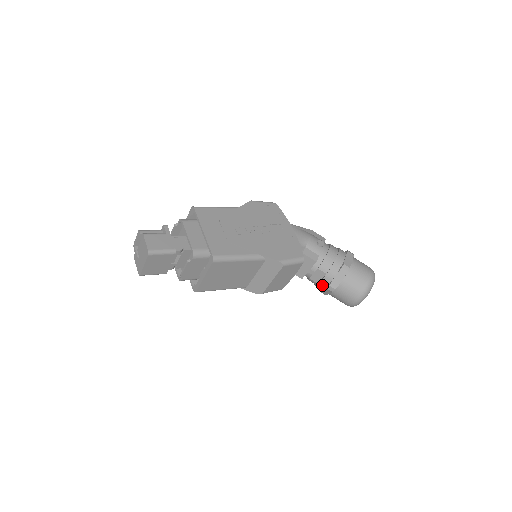
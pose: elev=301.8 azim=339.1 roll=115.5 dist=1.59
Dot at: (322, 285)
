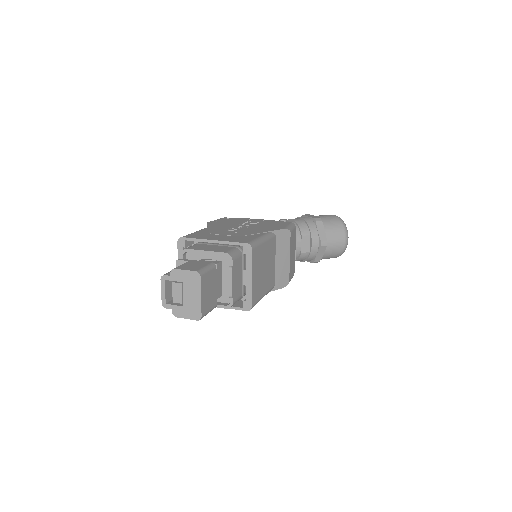
Dot at: (314, 249)
